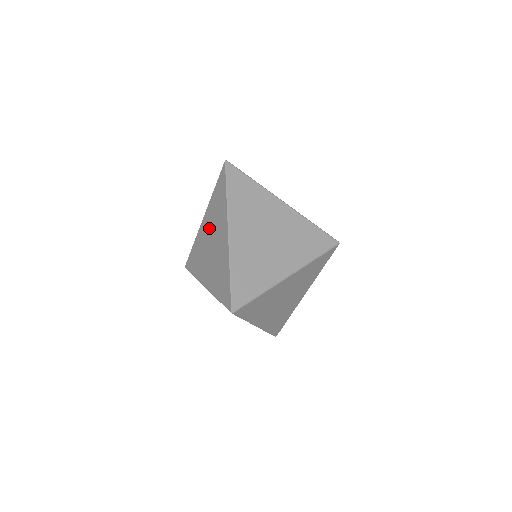
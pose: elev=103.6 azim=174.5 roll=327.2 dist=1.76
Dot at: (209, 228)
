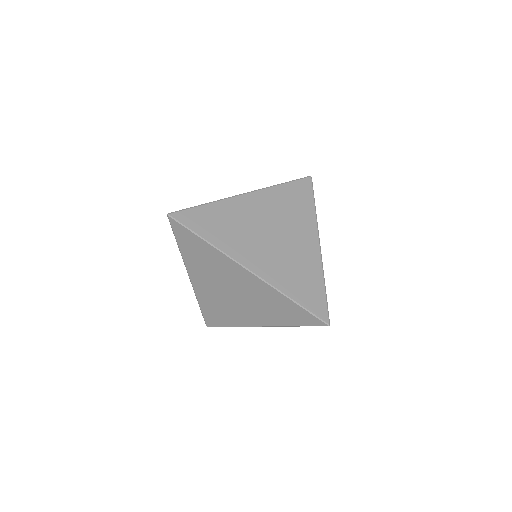
Dot at: (211, 282)
